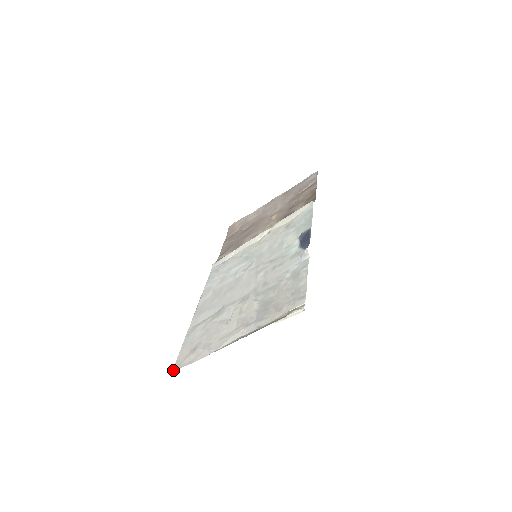
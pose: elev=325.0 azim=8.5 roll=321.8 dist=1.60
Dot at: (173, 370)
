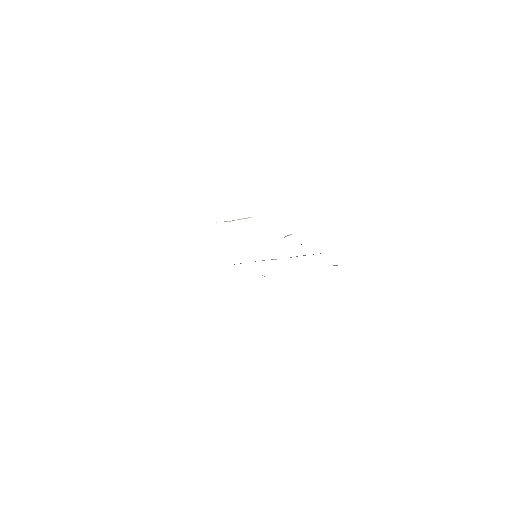
Dot at: occluded
